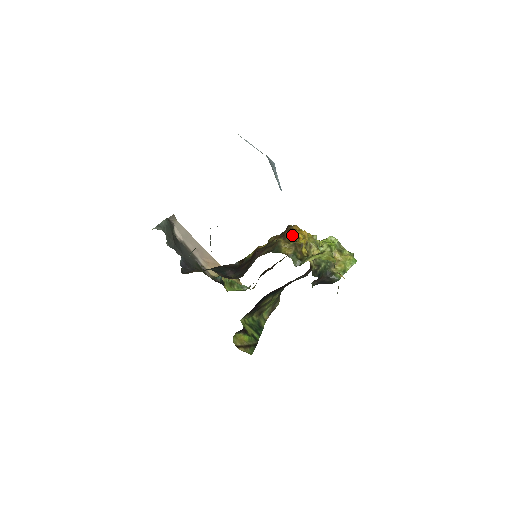
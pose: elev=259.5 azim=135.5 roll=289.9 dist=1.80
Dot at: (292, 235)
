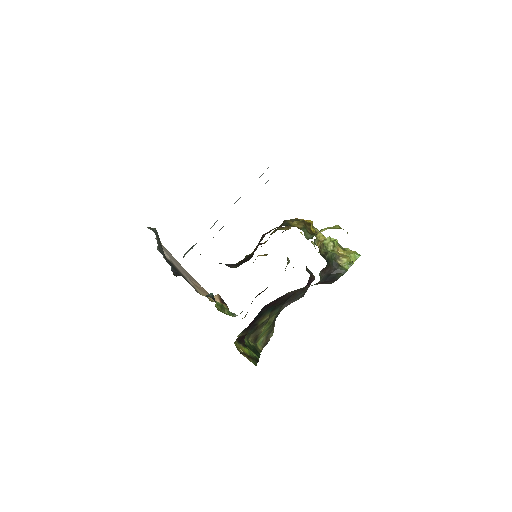
Dot at: (297, 220)
